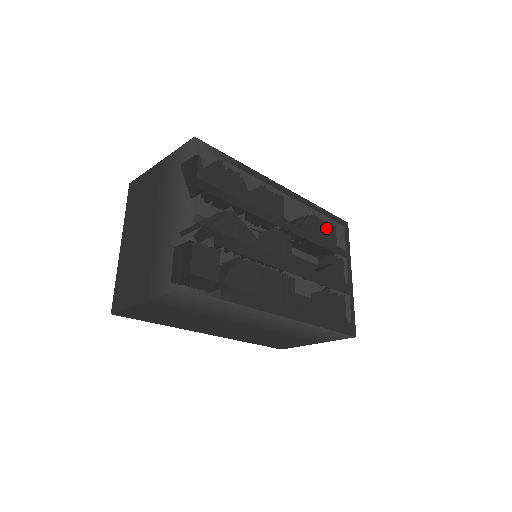
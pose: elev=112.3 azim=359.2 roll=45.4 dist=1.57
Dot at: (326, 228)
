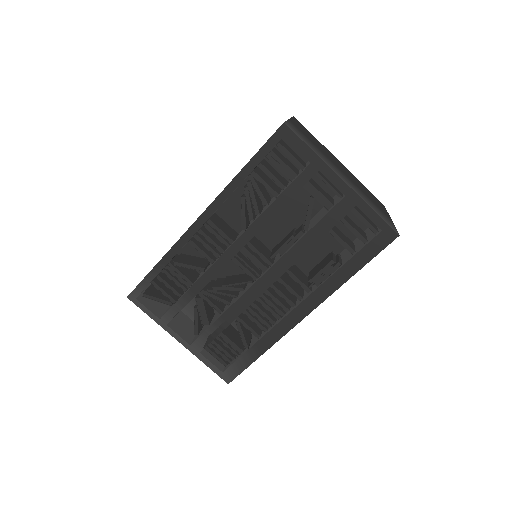
Dot at: occluded
